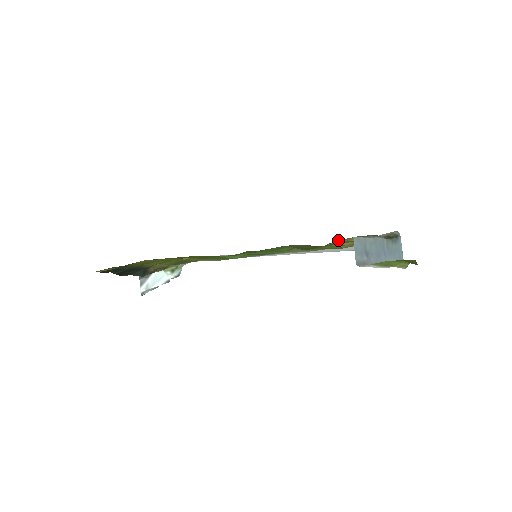
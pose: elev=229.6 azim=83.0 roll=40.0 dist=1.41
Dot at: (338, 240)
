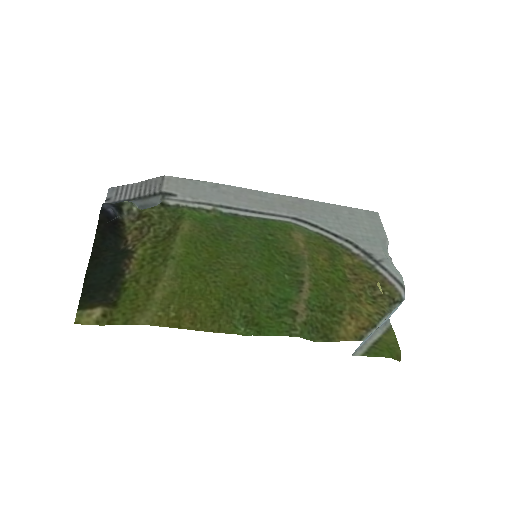
Dot at: (348, 339)
